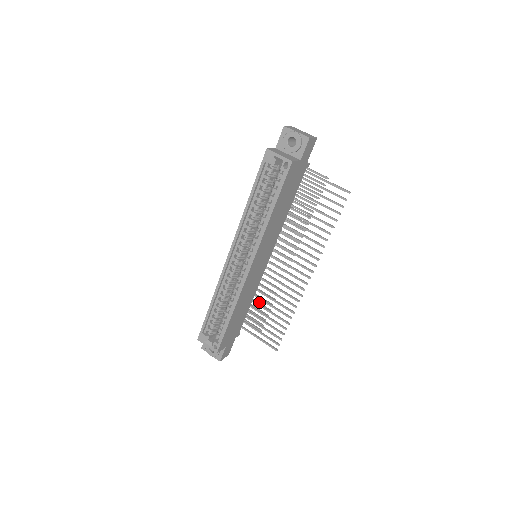
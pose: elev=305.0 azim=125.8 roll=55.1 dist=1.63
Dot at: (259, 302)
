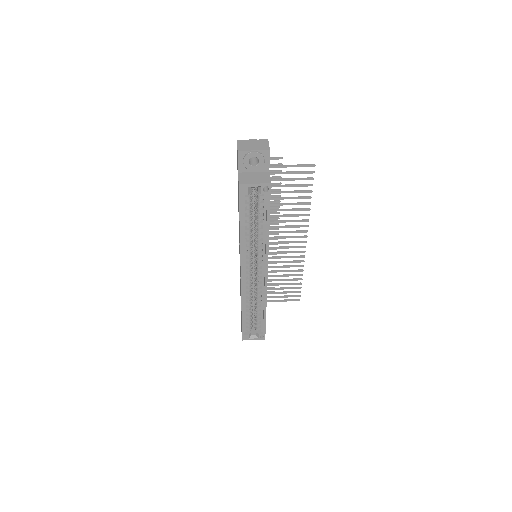
Dot at: occluded
